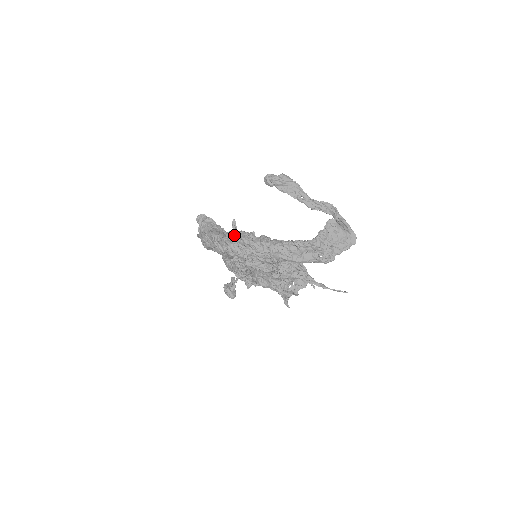
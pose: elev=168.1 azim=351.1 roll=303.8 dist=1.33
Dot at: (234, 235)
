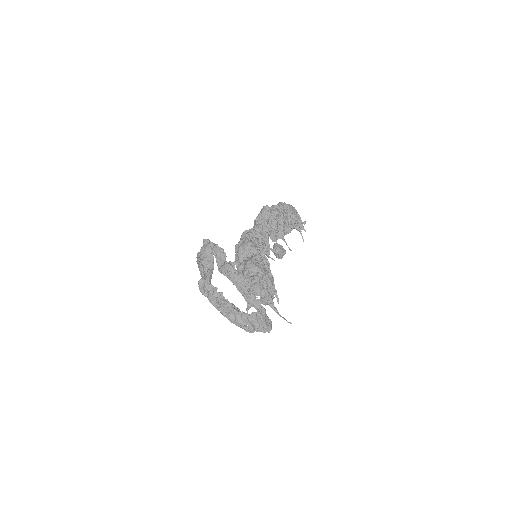
Dot at: (204, 283)
